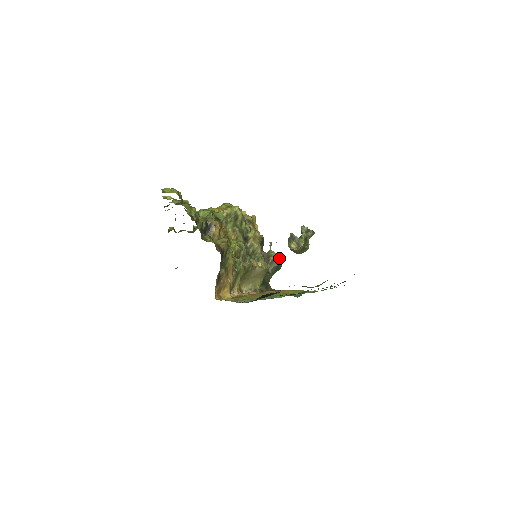
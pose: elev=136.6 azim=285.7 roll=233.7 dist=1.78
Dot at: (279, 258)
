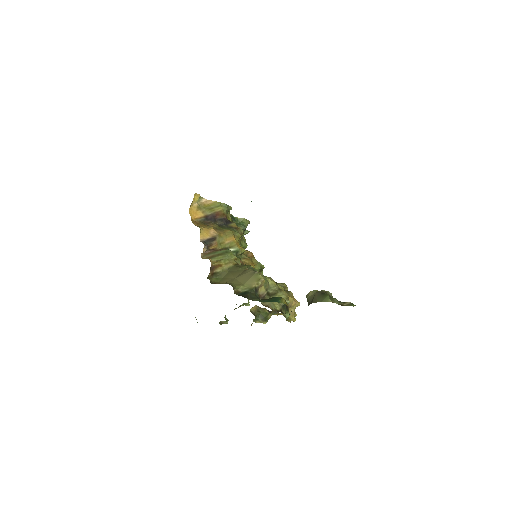
Dot at: occluded
